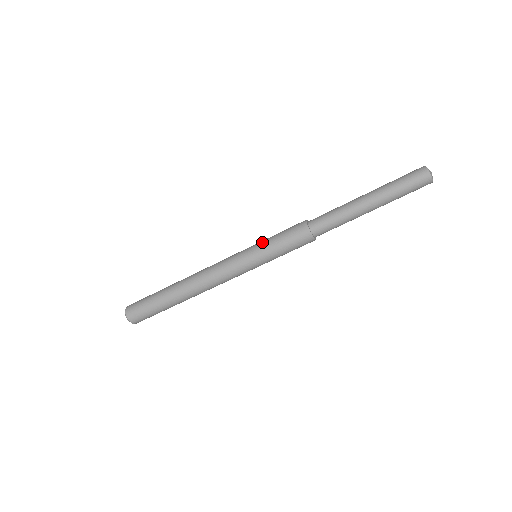
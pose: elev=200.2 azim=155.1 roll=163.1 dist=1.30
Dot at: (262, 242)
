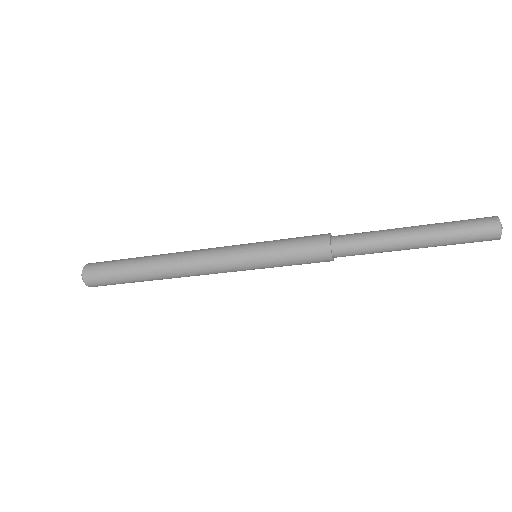
Dot at: occluded
